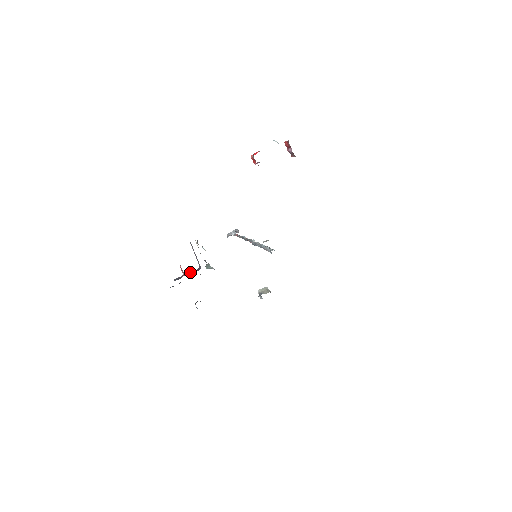
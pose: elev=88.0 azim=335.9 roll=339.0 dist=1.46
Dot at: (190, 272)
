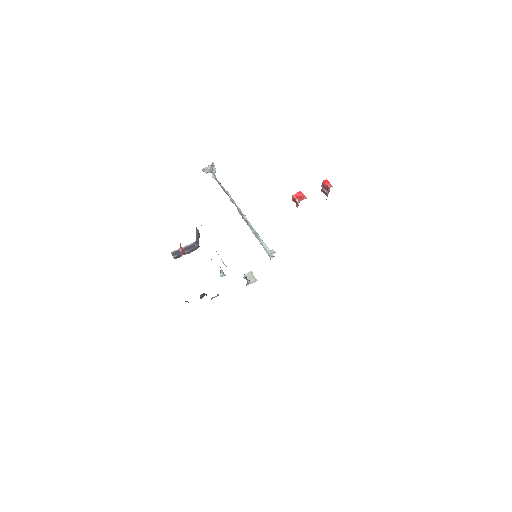
Dot at: (186, 246)
